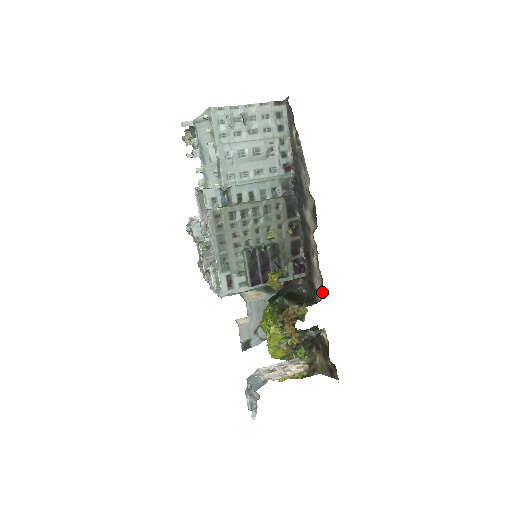
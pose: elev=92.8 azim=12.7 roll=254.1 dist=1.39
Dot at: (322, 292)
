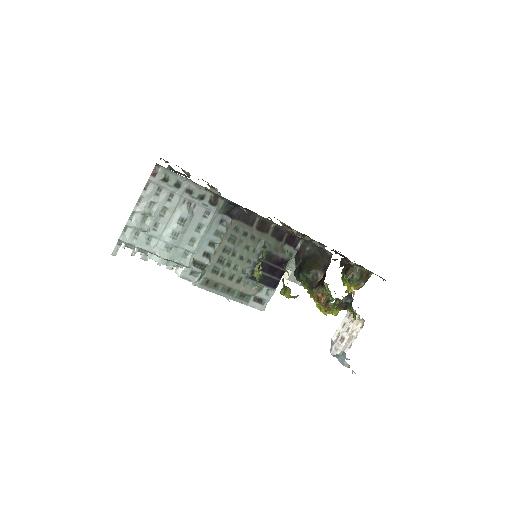
Dot at: occluded
